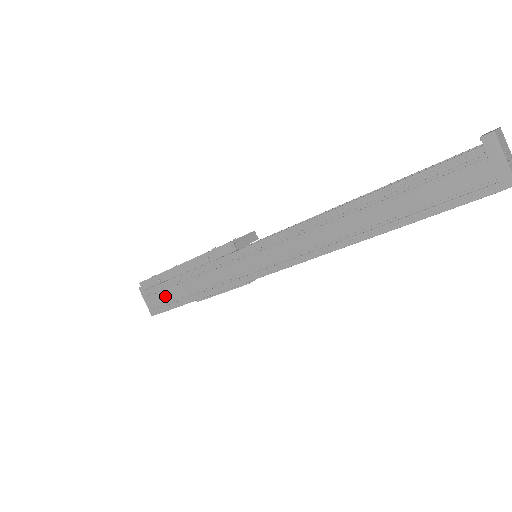
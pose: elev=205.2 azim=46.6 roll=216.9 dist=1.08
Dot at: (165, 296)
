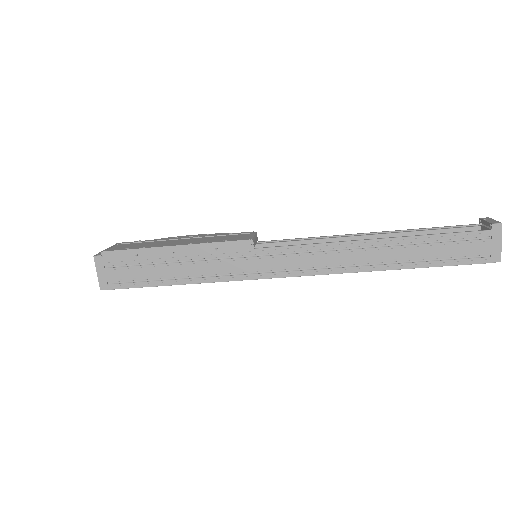
Dot at: (132, 273)
